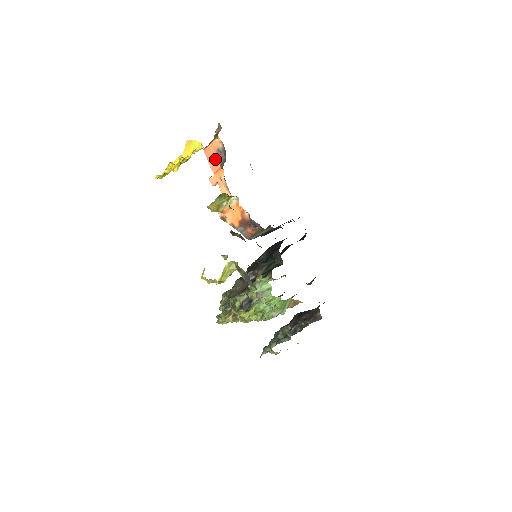
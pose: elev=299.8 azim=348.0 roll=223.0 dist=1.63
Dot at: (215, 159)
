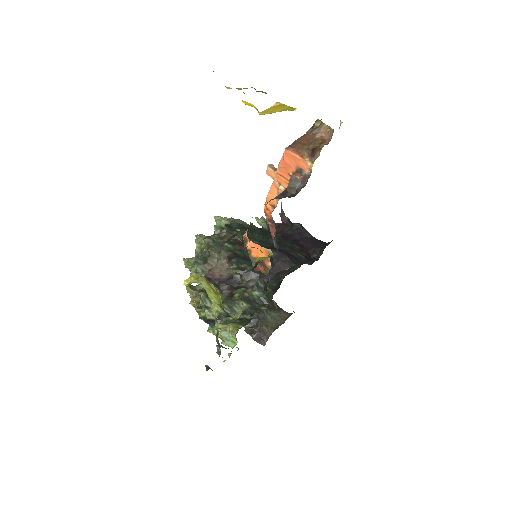
Dot at: (290, 168)
